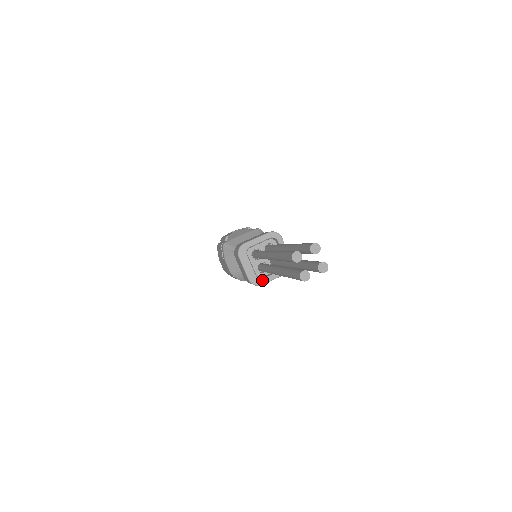
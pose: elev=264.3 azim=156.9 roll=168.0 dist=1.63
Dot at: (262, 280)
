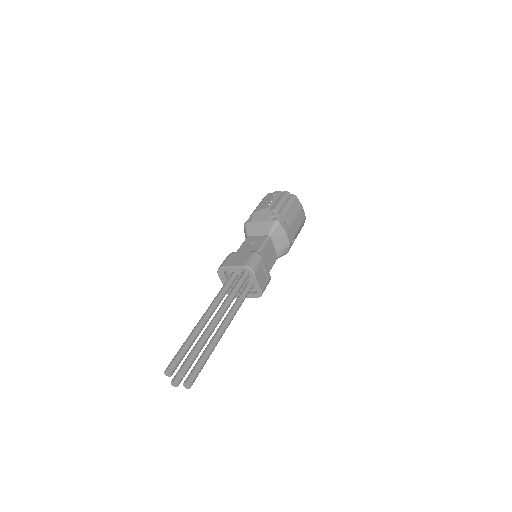
Dot at: occluded
